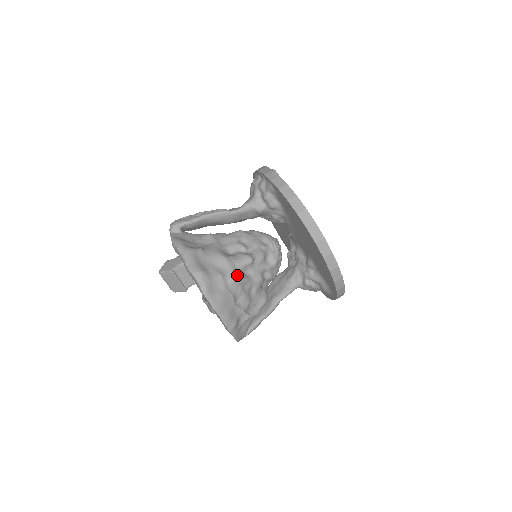
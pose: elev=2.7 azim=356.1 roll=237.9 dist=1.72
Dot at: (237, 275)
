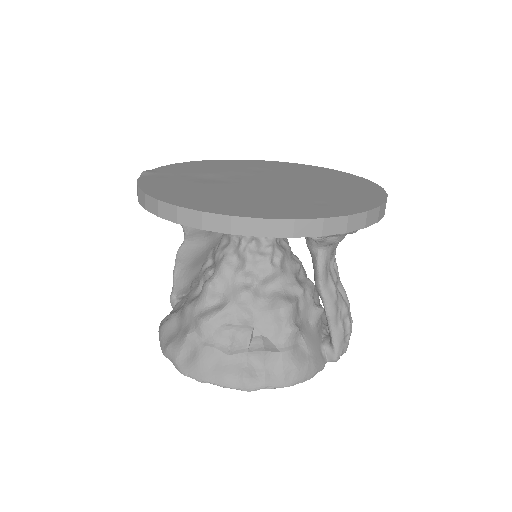
Dot at: (201, 319)
